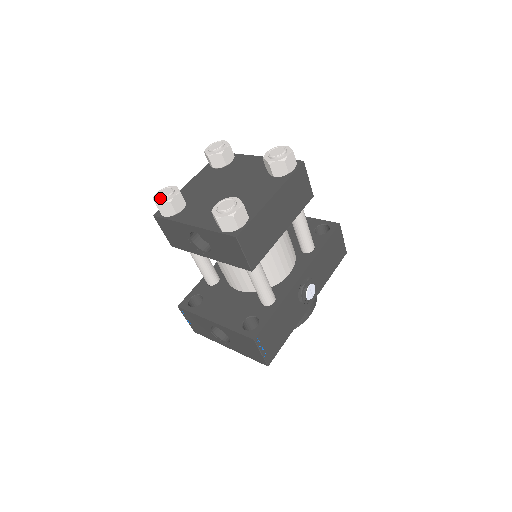
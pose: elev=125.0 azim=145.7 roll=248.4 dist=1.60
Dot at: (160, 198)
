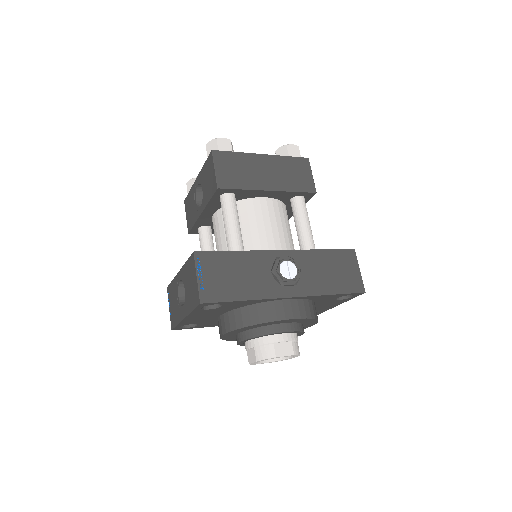
Dot at: occluded
